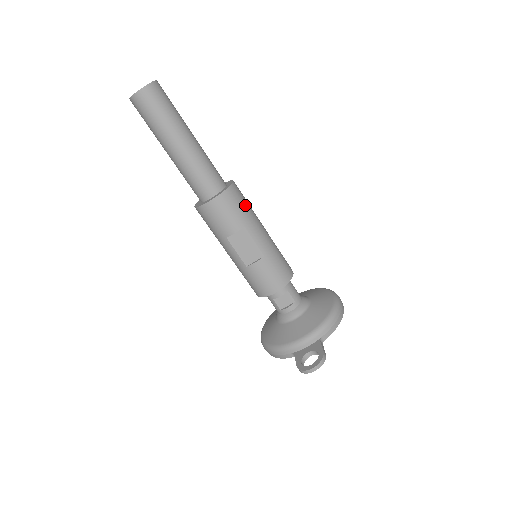
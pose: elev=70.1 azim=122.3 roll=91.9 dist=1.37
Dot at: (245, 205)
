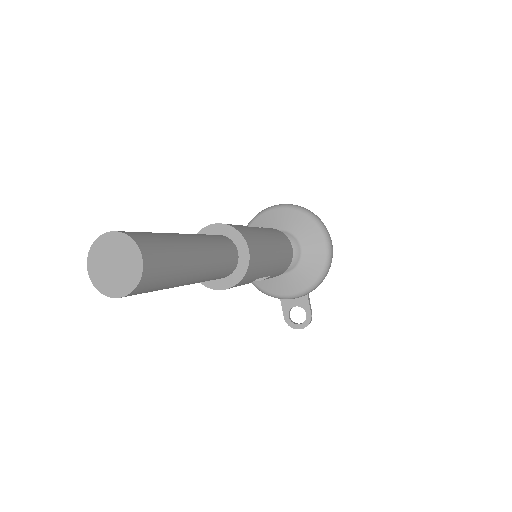
Dot at: (260, 263)
